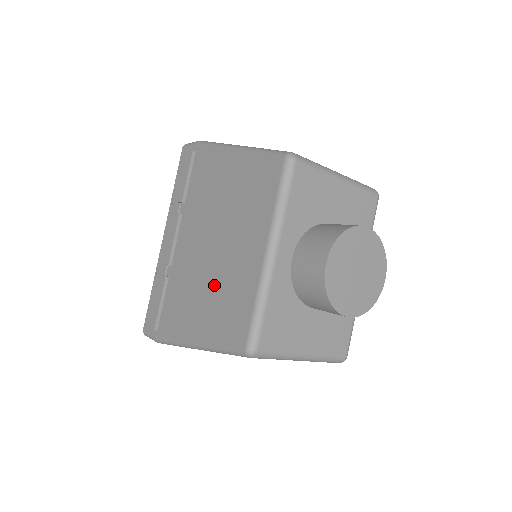
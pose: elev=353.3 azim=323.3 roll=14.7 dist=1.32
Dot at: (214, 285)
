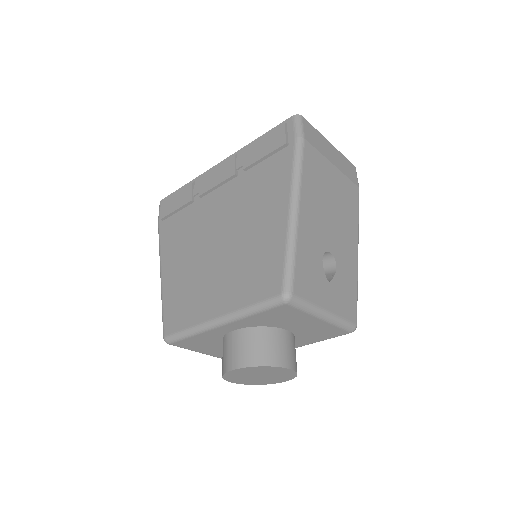
Dot at: (194, 270)
